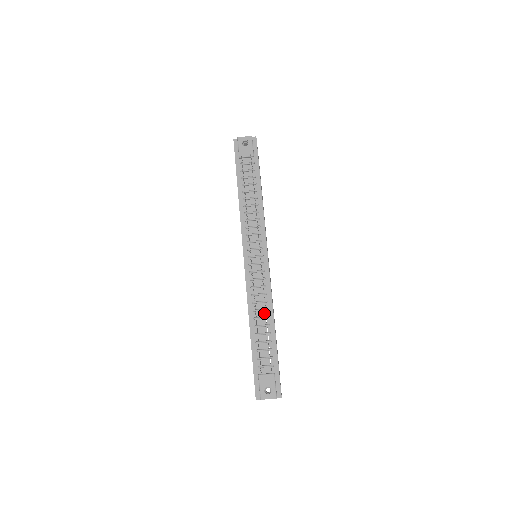
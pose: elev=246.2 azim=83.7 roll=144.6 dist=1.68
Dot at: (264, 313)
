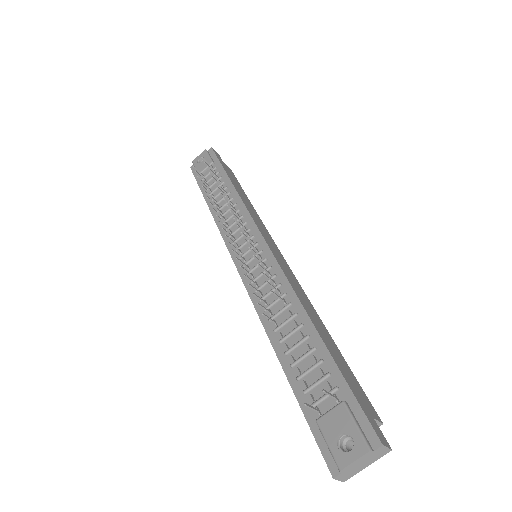
Dot at: (287, 313)
